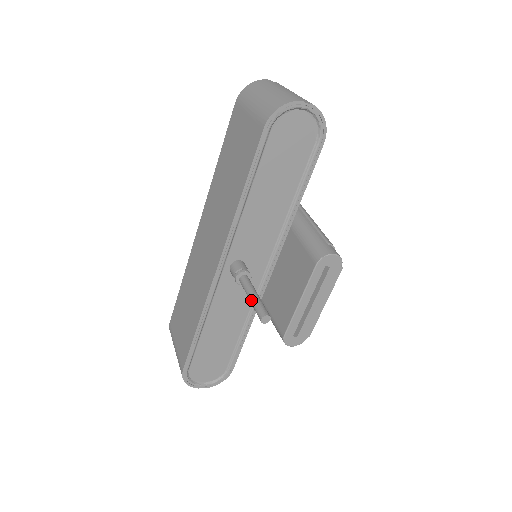
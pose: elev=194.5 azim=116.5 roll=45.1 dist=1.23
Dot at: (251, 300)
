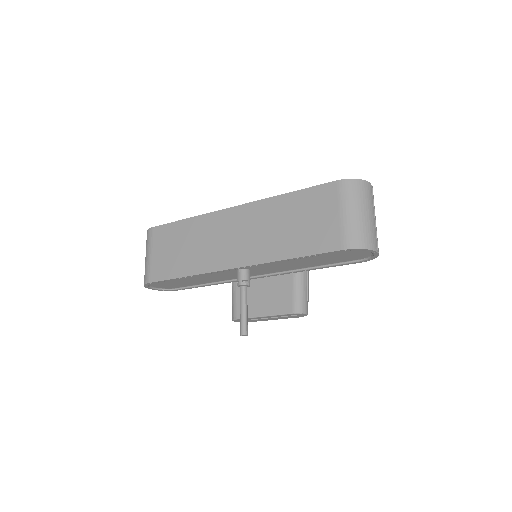
Dot at: (242, 314)
